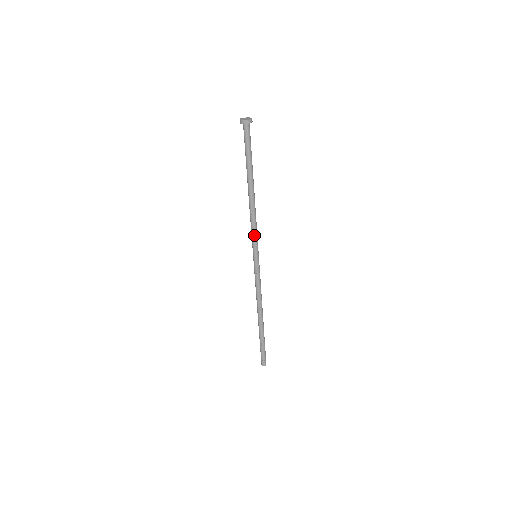
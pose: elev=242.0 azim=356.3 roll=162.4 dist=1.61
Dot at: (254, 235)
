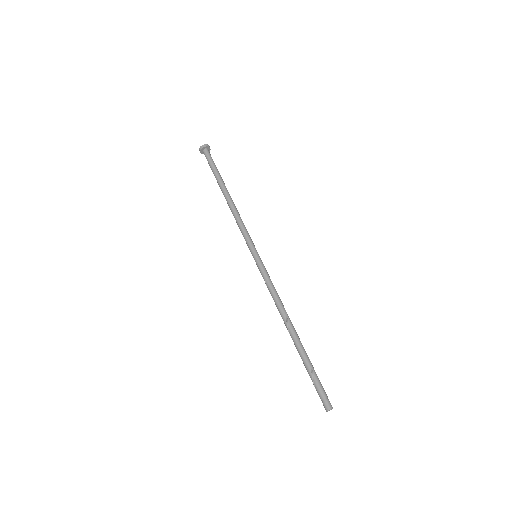
Dot at: (246, 232)
